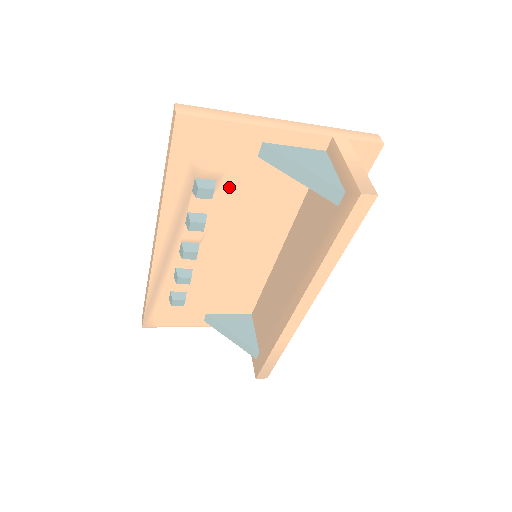
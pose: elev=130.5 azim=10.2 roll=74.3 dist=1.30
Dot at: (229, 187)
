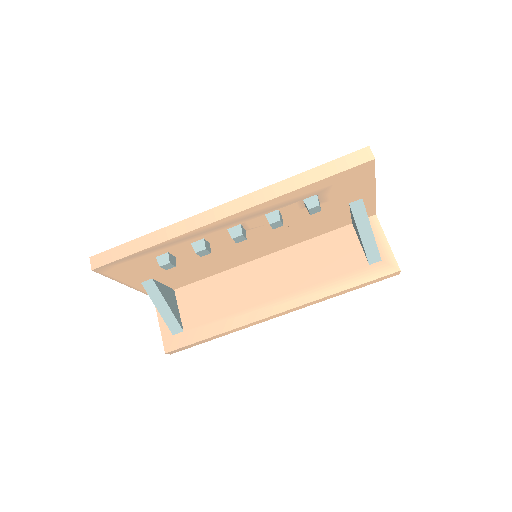
Dot at: occluded
